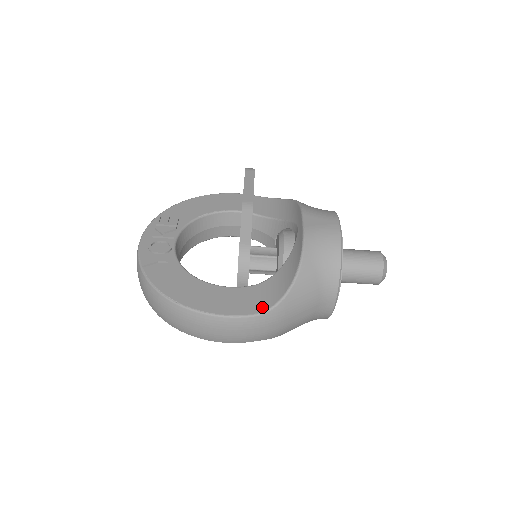
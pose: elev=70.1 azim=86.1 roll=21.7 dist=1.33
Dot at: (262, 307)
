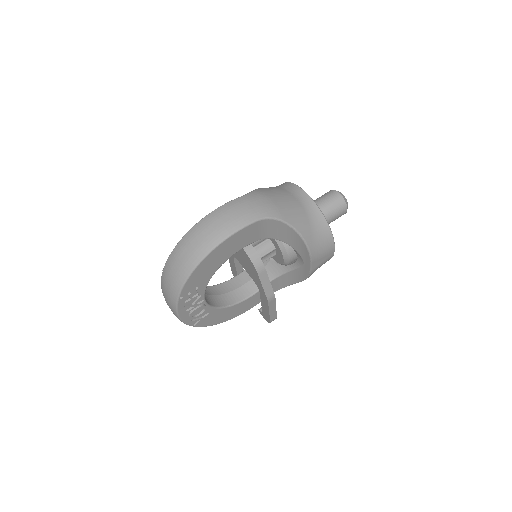
Dot at: occluded
